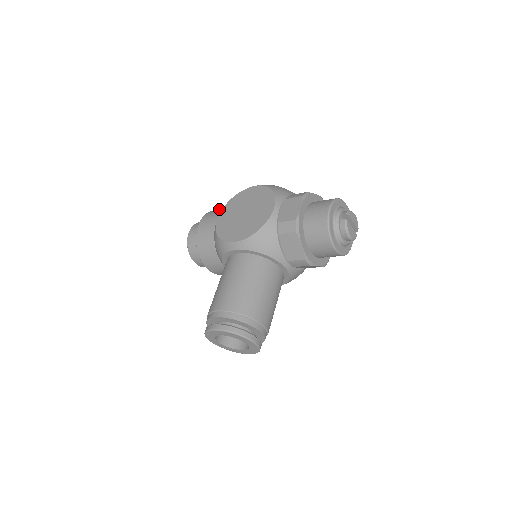
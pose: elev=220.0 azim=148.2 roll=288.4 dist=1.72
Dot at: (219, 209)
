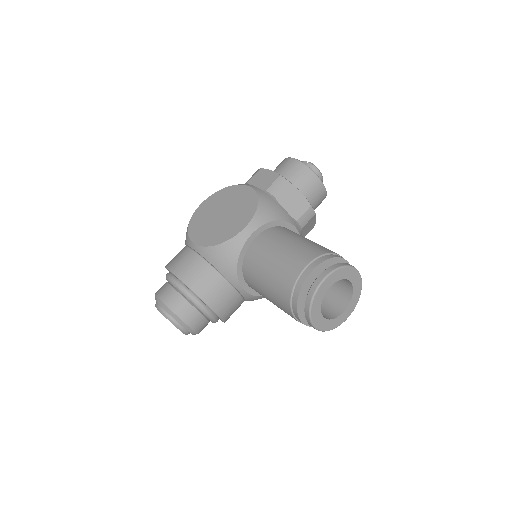
Dot at: occluded
